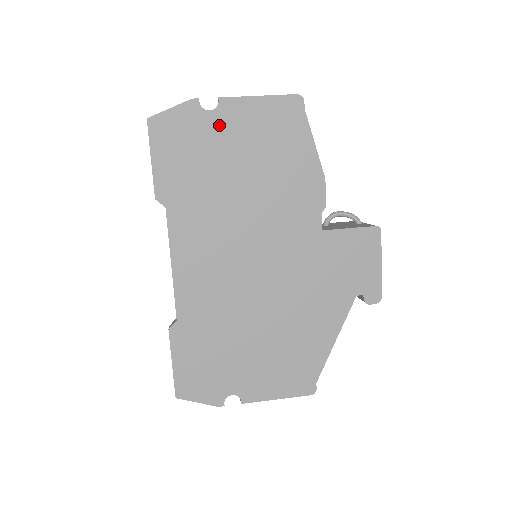
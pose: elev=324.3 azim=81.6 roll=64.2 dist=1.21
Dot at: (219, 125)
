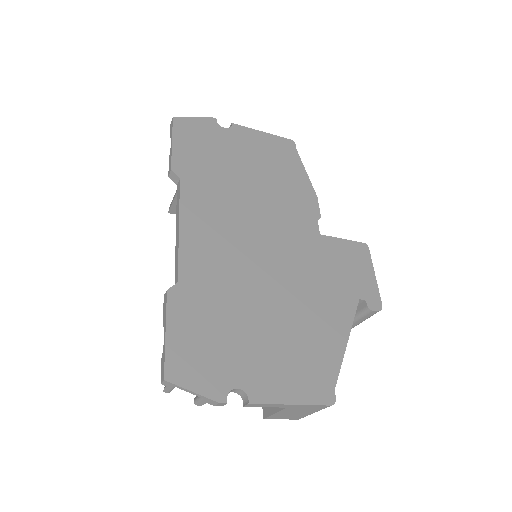
Dot at: (231, 138)
